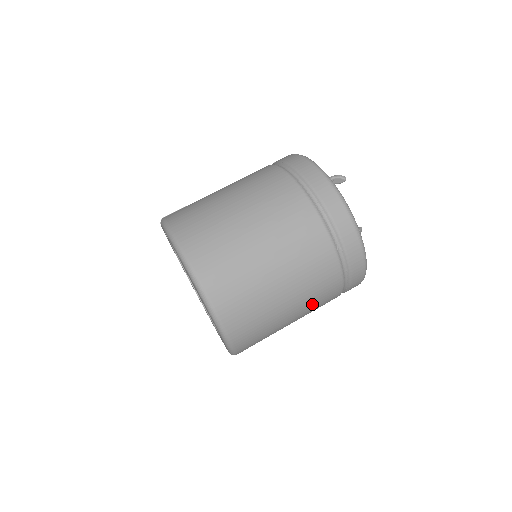
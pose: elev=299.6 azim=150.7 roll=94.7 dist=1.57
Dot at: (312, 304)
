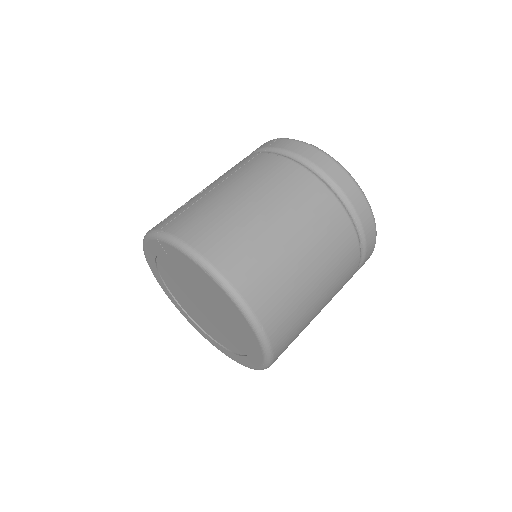
Dot at: occluded
